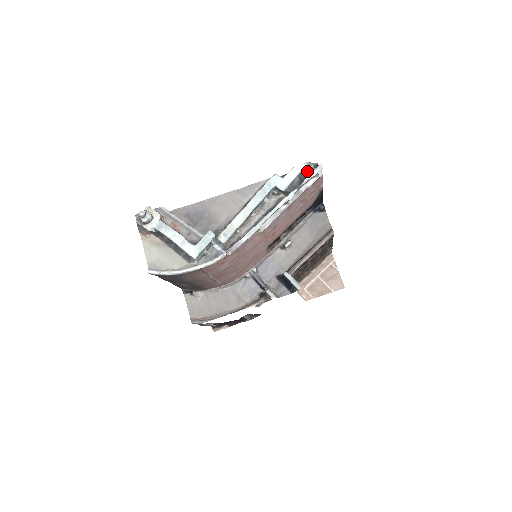
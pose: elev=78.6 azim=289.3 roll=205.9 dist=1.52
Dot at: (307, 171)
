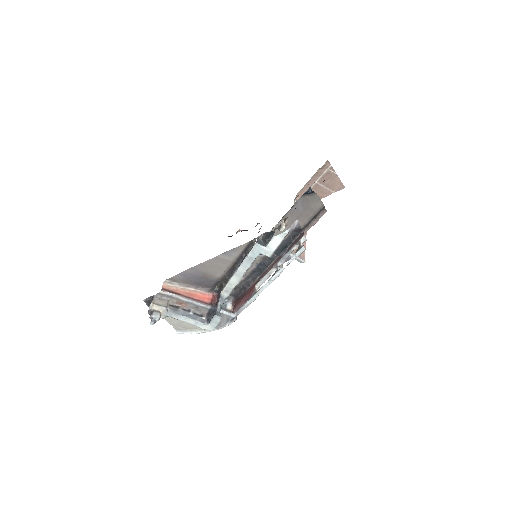
Dot at: (289, 234)
